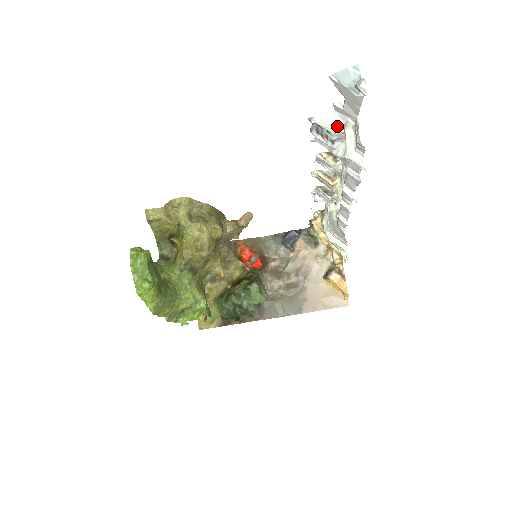
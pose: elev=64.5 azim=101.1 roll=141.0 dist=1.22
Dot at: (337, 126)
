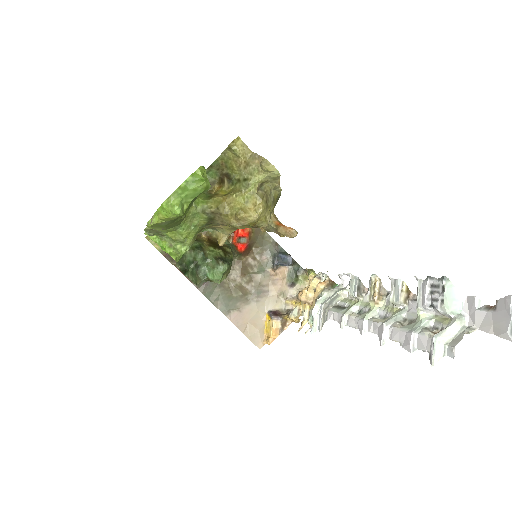
Dot at: (453, 307)
